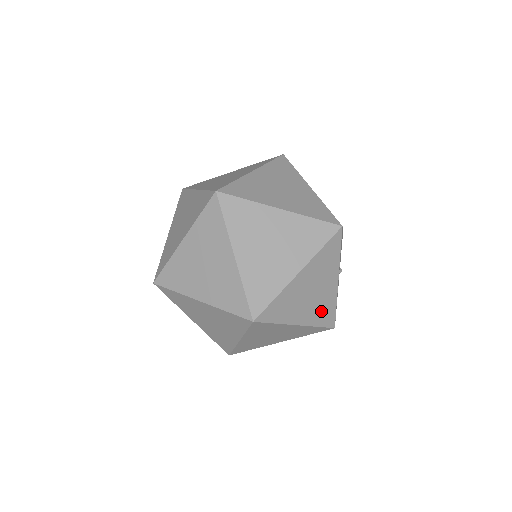
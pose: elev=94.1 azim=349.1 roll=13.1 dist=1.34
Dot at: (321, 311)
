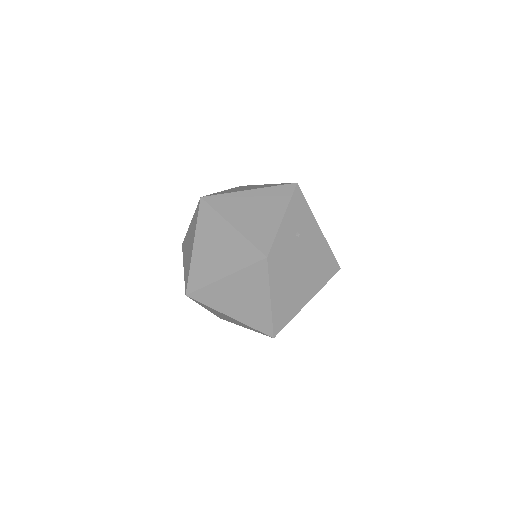
Dot at: (258, 231)
